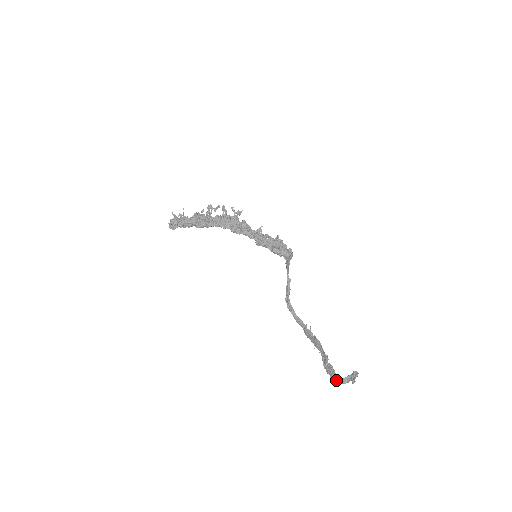
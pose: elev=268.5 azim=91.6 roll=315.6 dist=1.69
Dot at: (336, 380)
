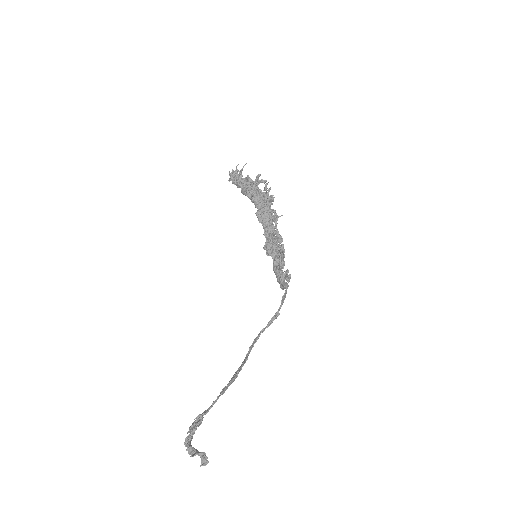
Dot at: (186, 440)
